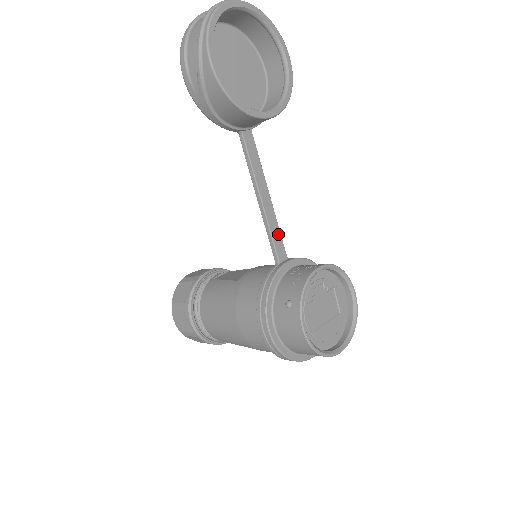
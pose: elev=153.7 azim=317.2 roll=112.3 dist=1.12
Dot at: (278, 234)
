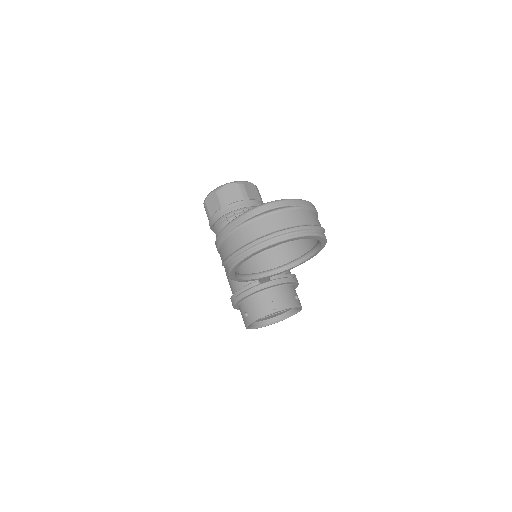
Dot at: occluded
